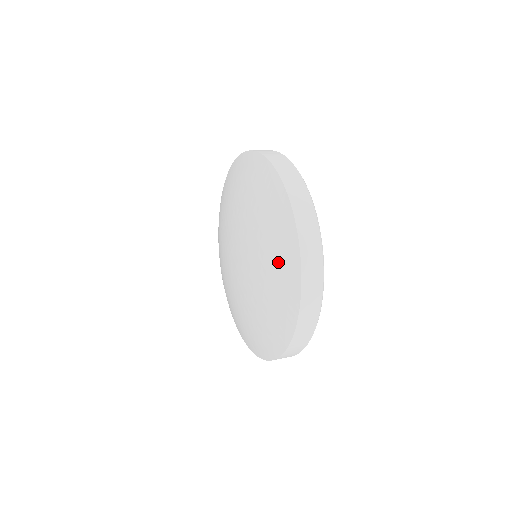
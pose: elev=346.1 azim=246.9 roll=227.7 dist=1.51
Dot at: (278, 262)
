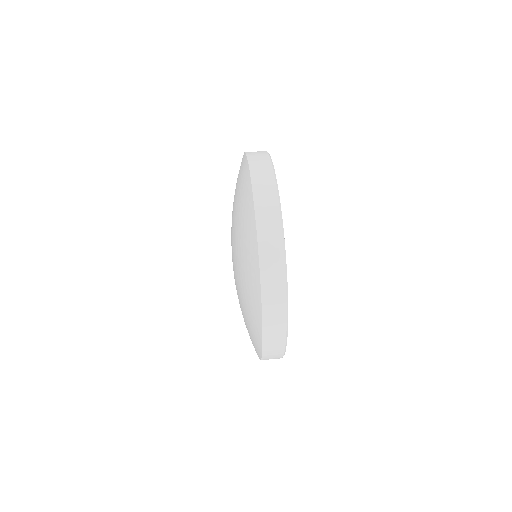
Dot at: (250, 319)
